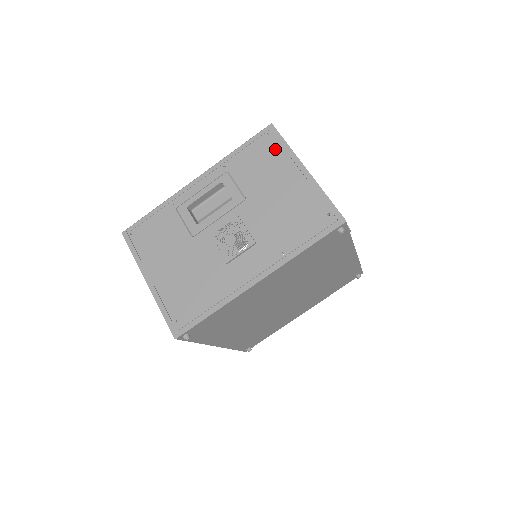
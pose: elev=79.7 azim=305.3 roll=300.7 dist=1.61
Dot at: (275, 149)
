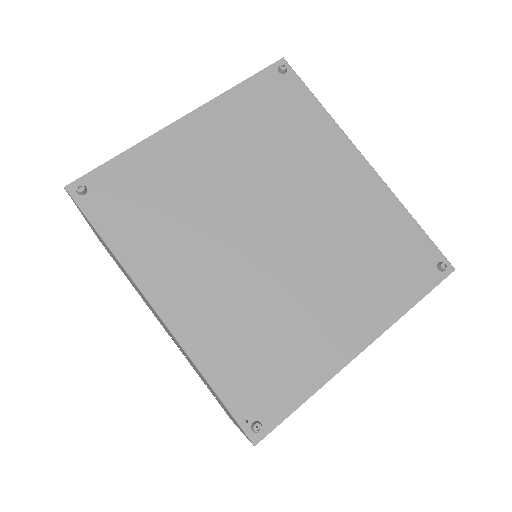
Dot at: occluded
